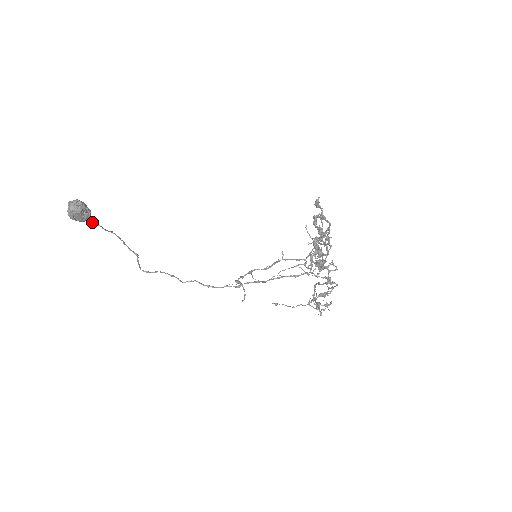
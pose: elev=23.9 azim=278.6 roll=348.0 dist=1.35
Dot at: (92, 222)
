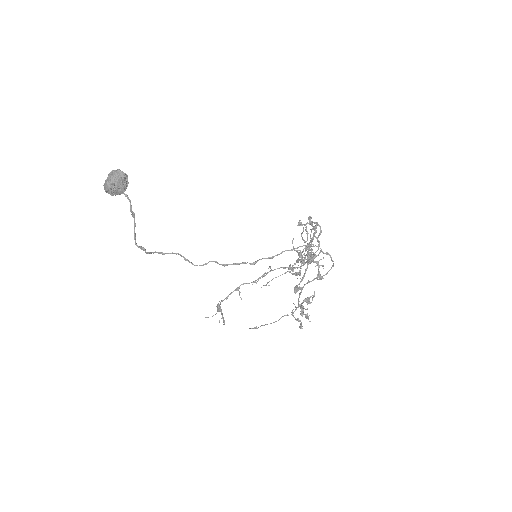
Dot at: (125, 195)
